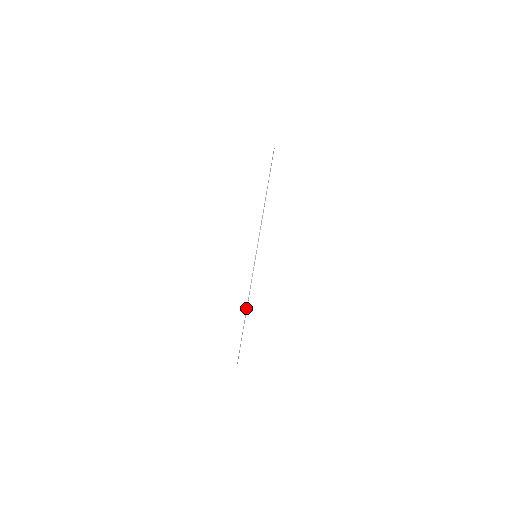
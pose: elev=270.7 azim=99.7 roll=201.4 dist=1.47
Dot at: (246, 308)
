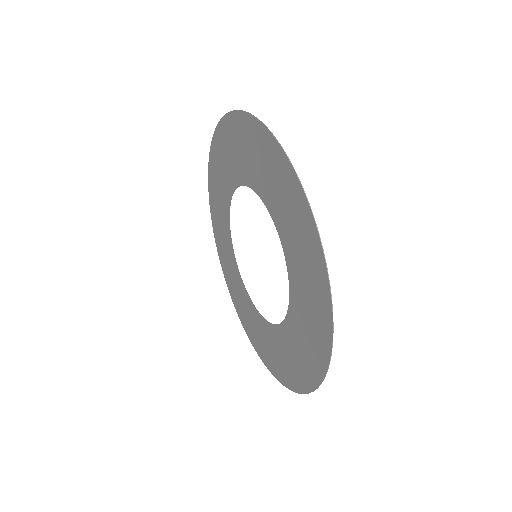
Dot at: (234, 110)
